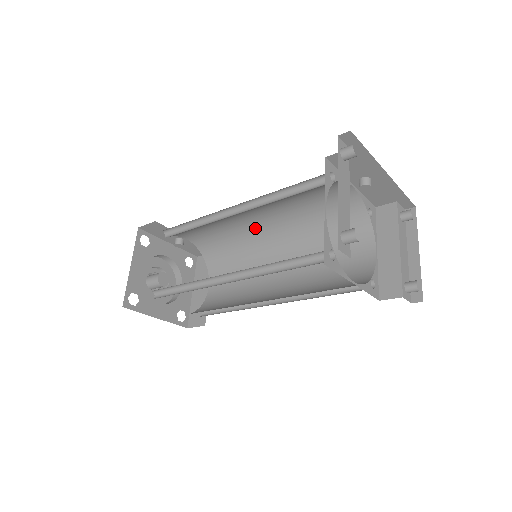
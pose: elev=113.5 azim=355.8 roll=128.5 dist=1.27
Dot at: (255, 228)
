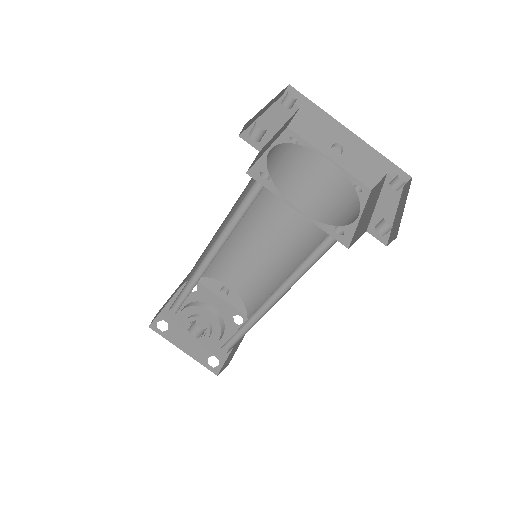
Dot at: (275, 251)
